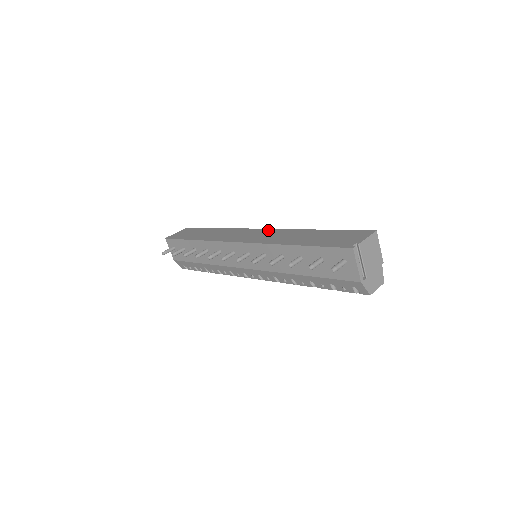
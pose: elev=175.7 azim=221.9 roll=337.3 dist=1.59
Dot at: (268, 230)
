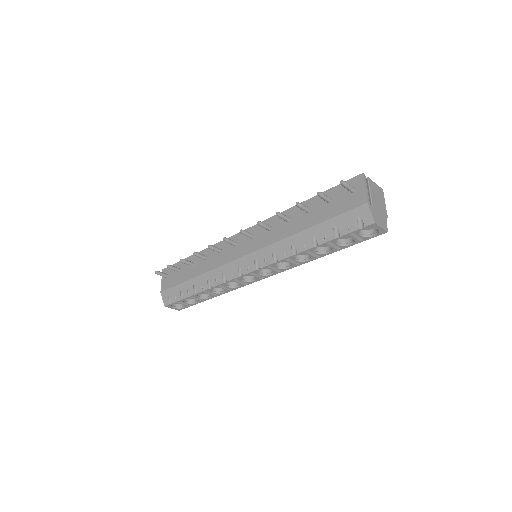
Dot at: occluded
